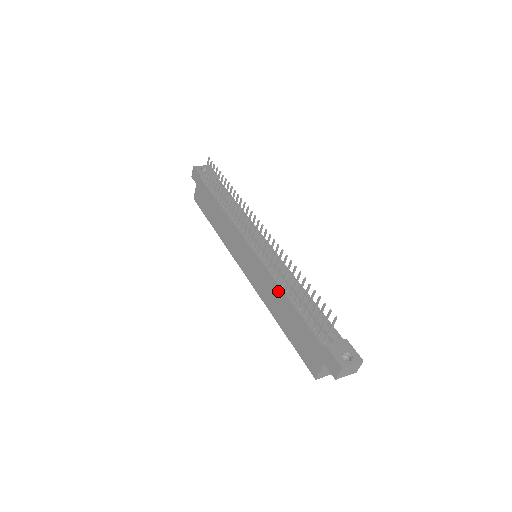
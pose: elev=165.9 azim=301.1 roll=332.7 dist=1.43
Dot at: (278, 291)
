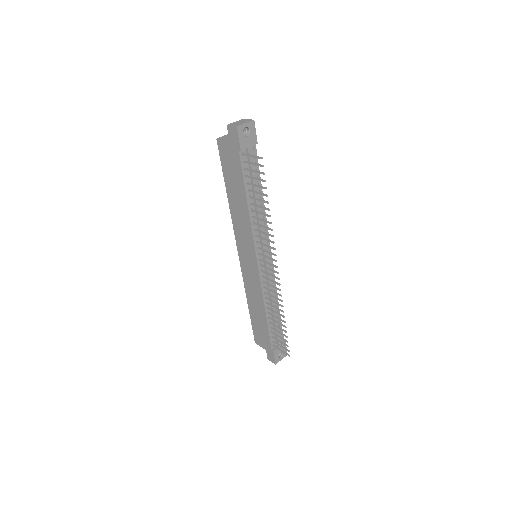
Dot at: (261, 304)
